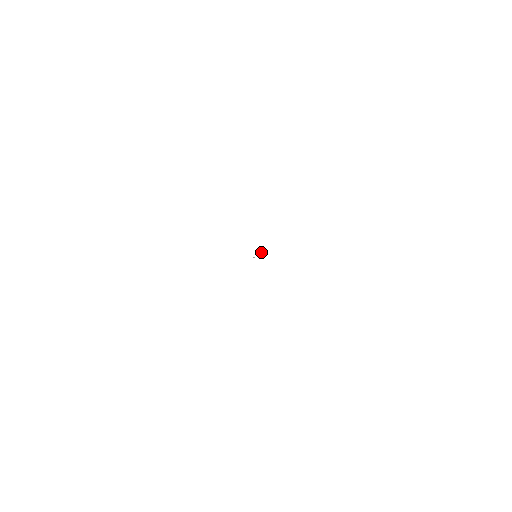
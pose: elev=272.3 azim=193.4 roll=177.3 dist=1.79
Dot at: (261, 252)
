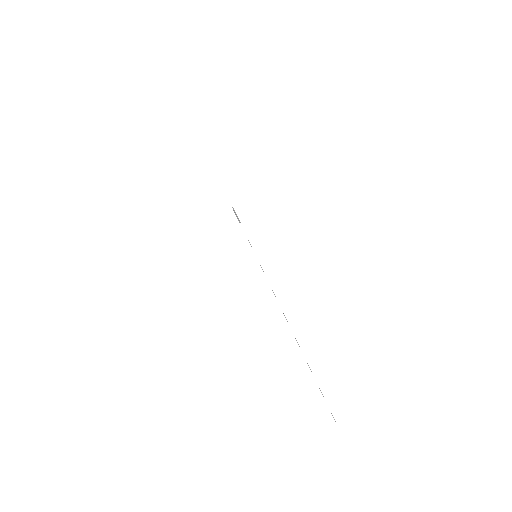
Dot at: occluded
